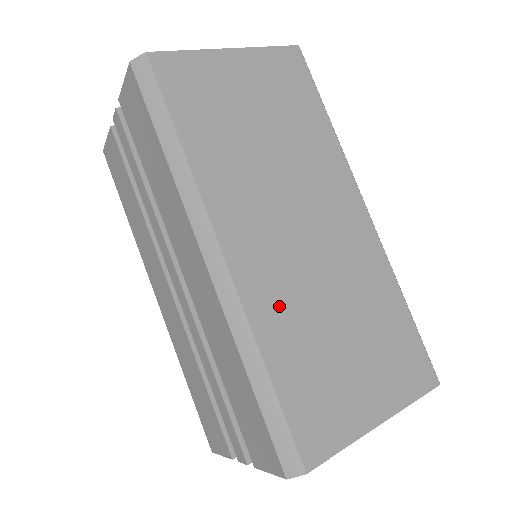
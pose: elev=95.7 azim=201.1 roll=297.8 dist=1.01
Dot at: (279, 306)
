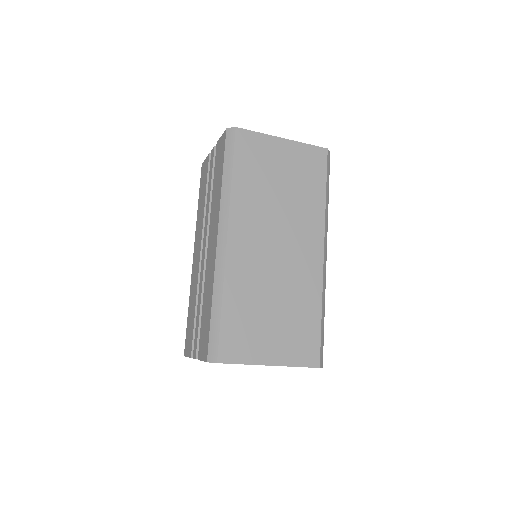
Dot at: (244, 278)
